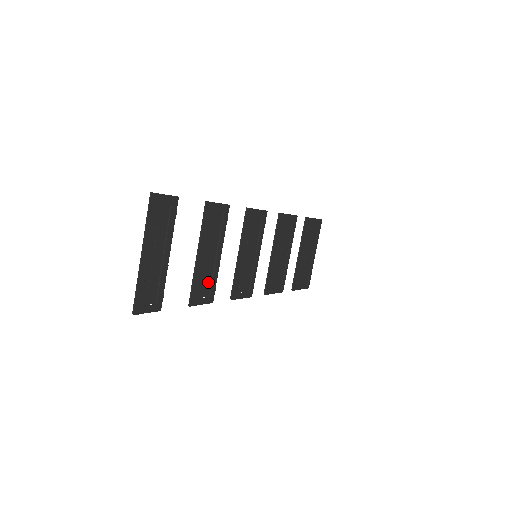
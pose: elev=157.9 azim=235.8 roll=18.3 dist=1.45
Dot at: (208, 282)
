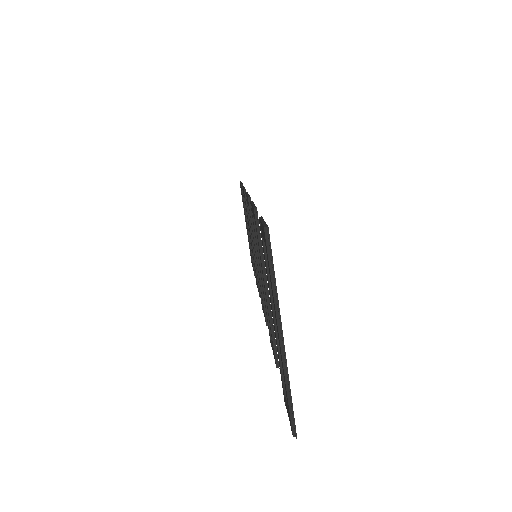
Dot at: (268, 321)
